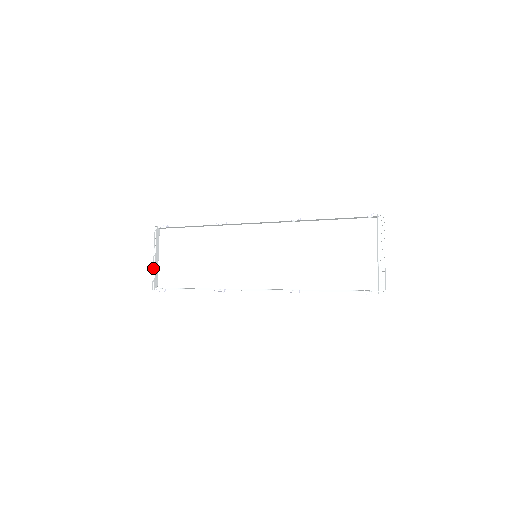
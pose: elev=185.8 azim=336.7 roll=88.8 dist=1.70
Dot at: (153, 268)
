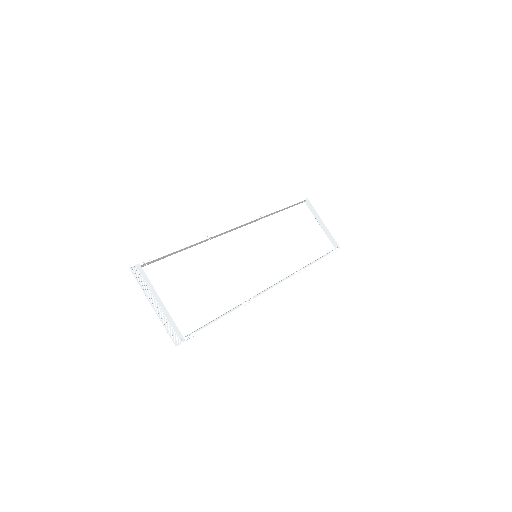
Dot at: occluded
